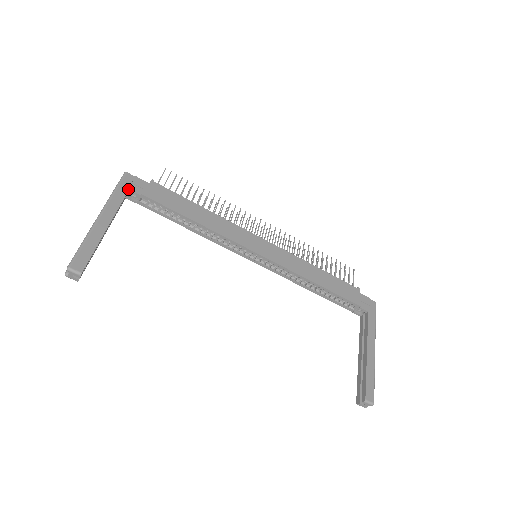
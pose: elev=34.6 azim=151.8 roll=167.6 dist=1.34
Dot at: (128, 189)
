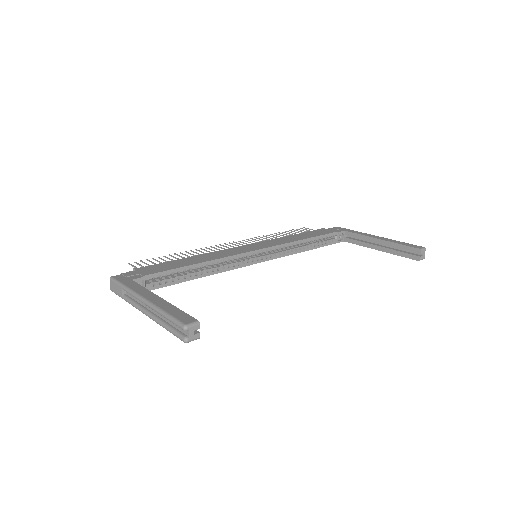
Dot at: (130, 280)
